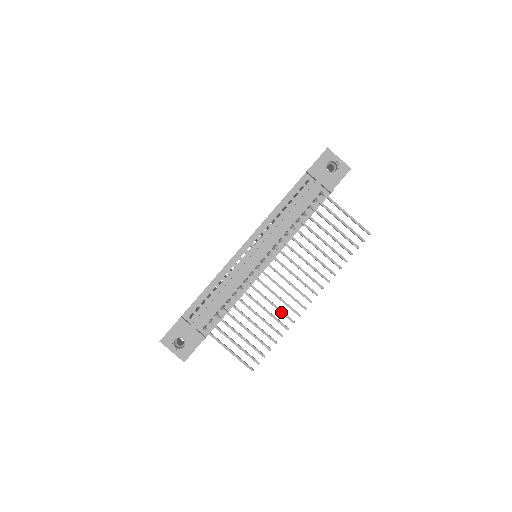
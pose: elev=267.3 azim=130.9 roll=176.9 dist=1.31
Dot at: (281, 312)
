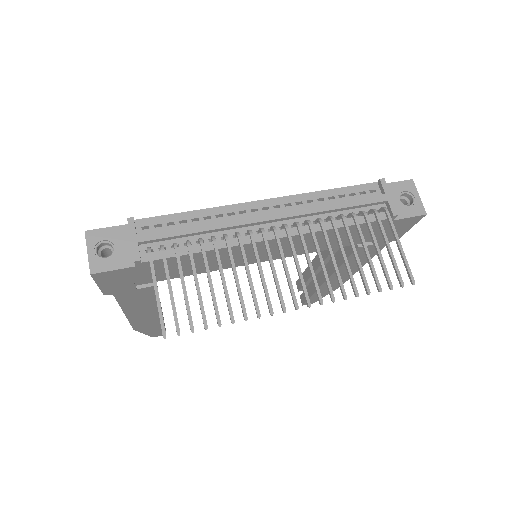
Dot at: (253, 293)
